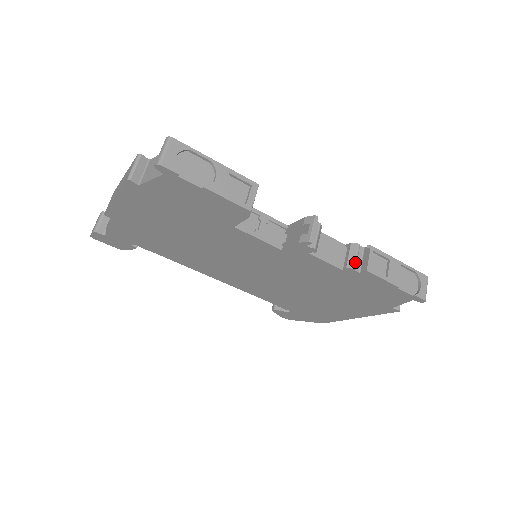
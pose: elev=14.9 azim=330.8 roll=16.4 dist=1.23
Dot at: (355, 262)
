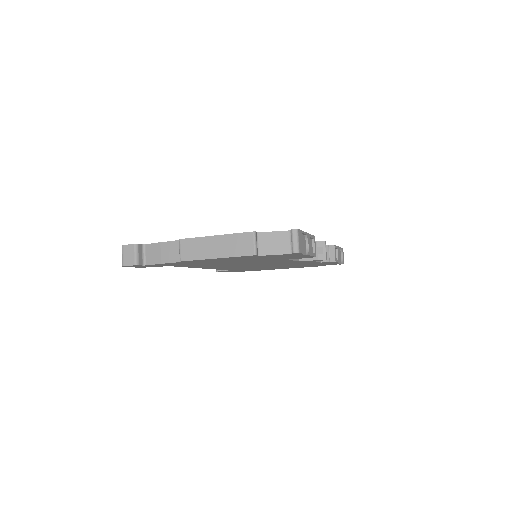
Dot at: occluded
